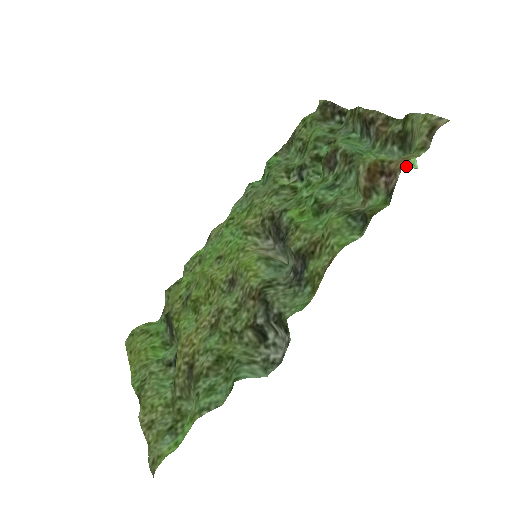
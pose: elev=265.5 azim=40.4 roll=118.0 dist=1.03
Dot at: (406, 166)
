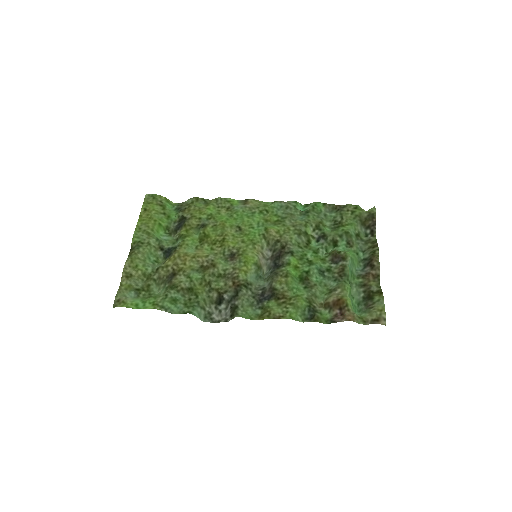
Dot at: (354, 311)
